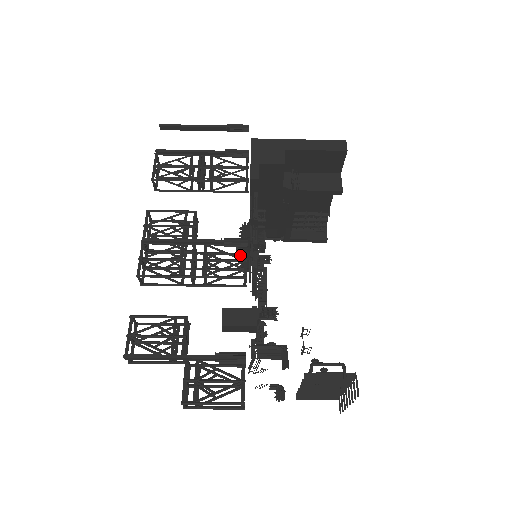
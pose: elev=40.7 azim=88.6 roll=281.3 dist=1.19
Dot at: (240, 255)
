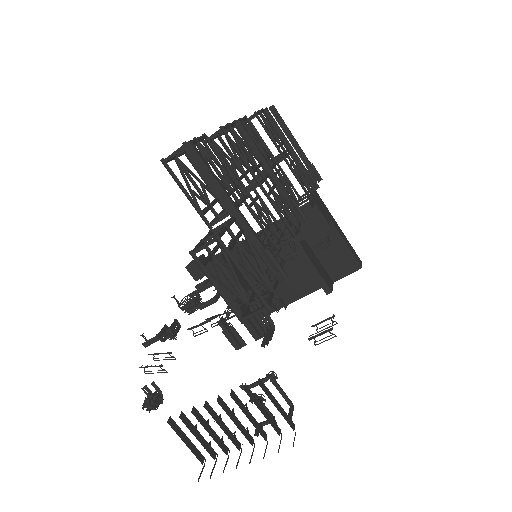
Dot at: occluded
